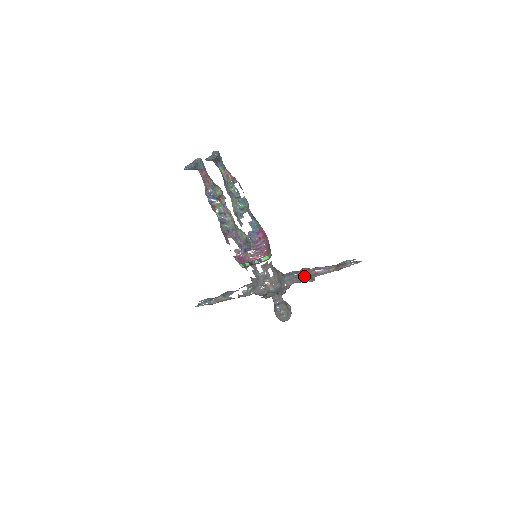
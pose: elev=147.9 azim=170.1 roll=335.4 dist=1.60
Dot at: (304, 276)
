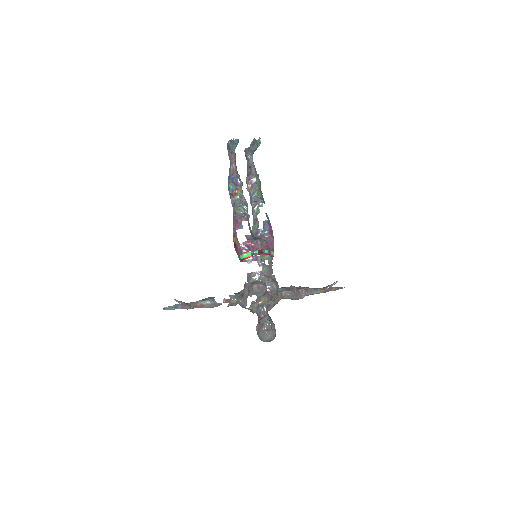
Dot at: (297, 289)
